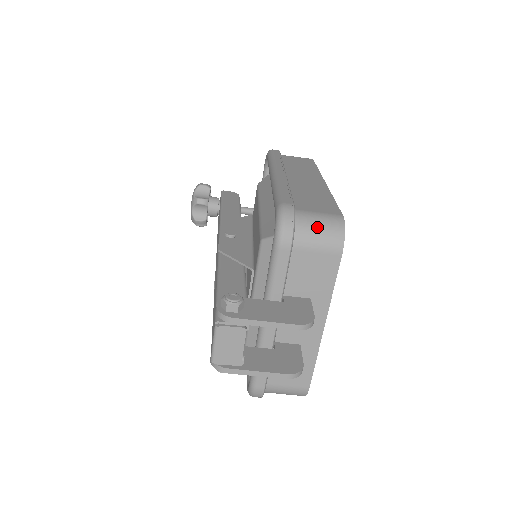
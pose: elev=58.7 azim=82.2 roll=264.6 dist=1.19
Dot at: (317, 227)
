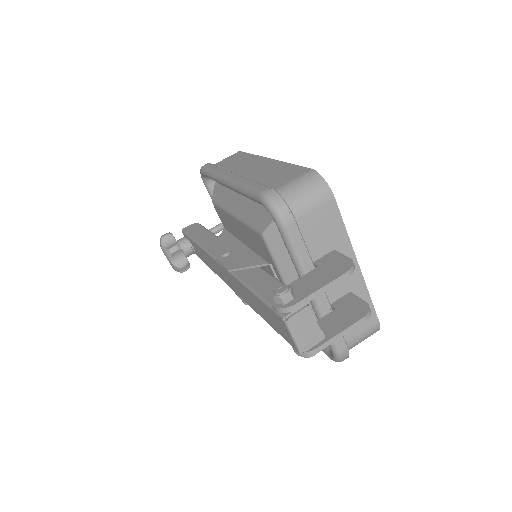
Dot at: (301, 191)
